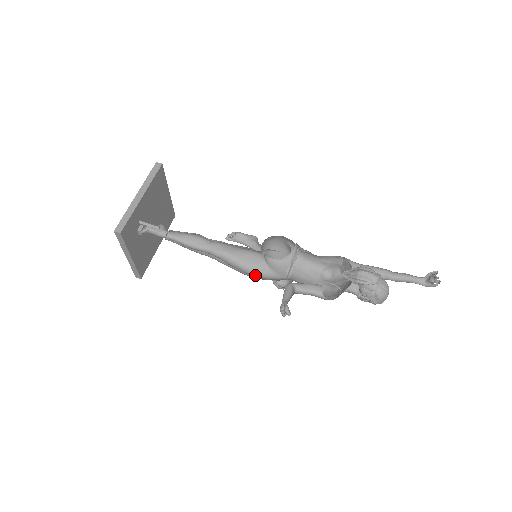
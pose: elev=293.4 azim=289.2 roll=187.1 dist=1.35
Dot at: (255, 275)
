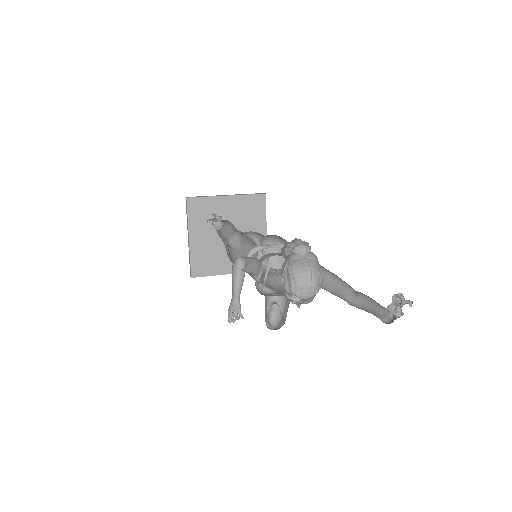
Dot at: occluded
